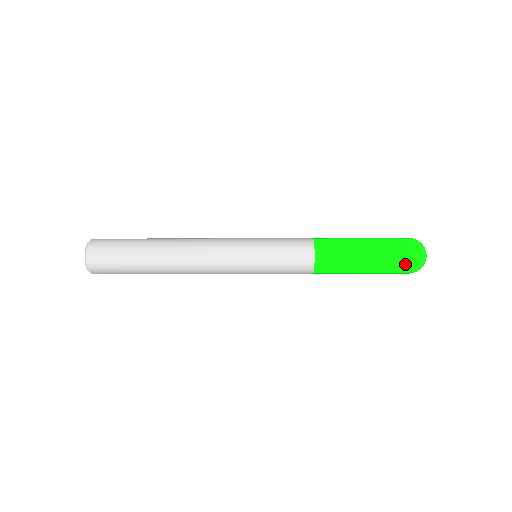
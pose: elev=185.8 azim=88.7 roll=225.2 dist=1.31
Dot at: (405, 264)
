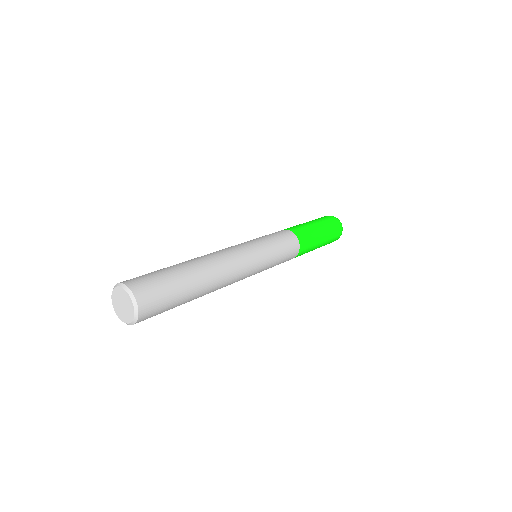
Dot at: (338, 229)
